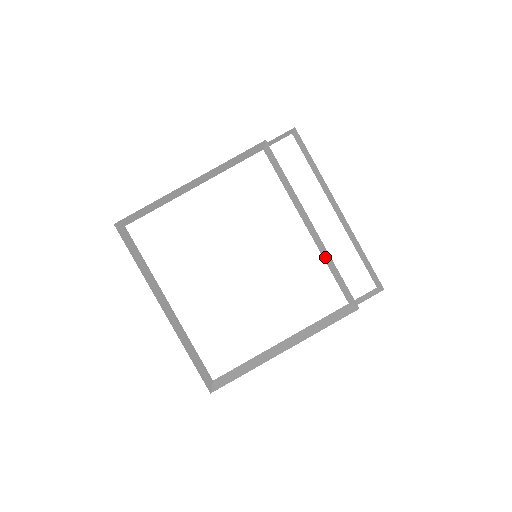
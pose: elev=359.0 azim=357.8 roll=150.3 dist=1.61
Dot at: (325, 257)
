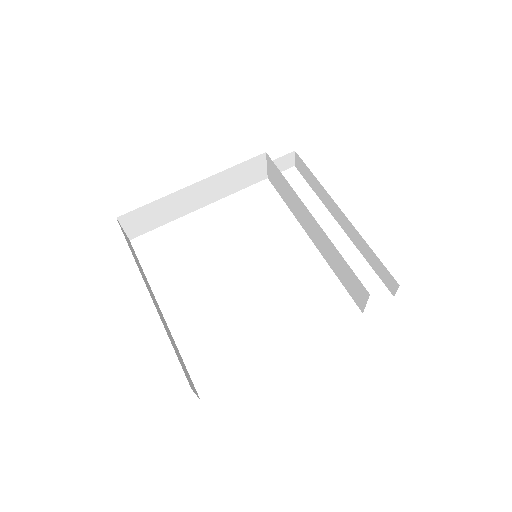
Dot at: (331, 260)
